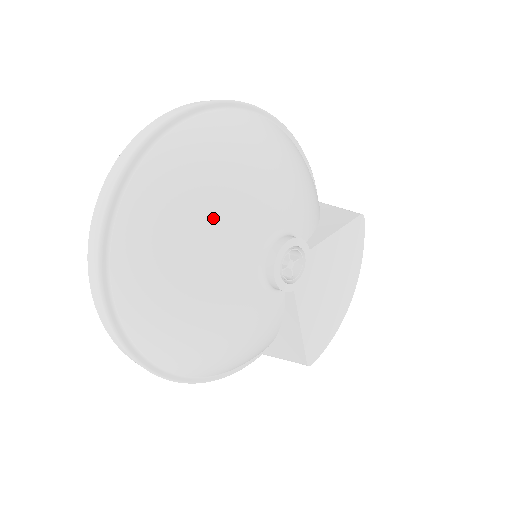
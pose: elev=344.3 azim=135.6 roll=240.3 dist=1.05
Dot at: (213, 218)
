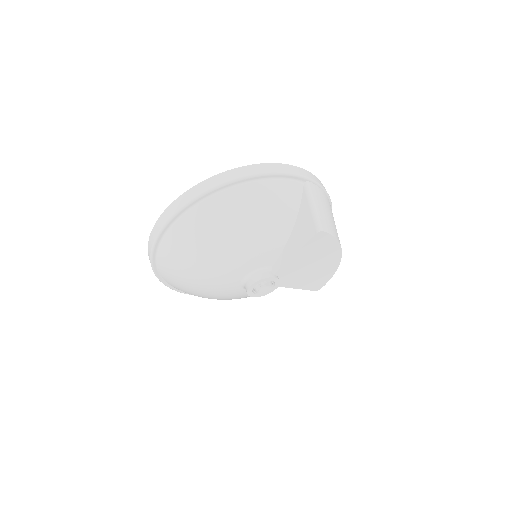
Dot at: (204, 285)
